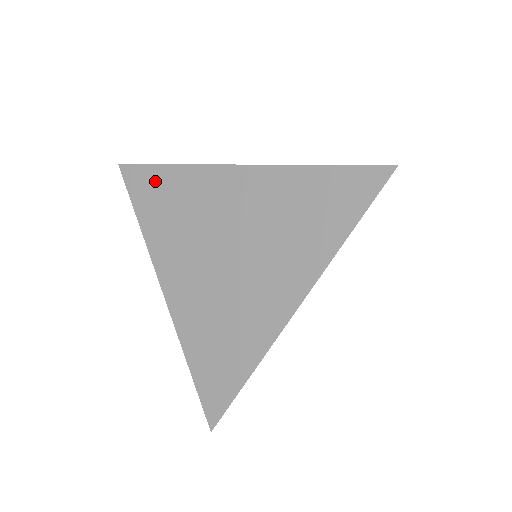
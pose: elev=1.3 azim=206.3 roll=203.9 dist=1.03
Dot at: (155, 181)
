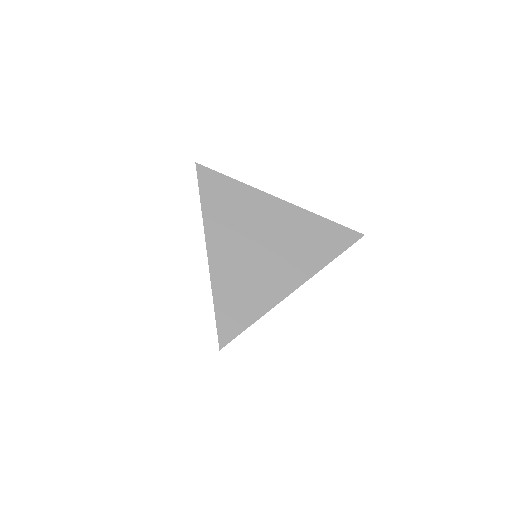
Dot at: (222, 185)
